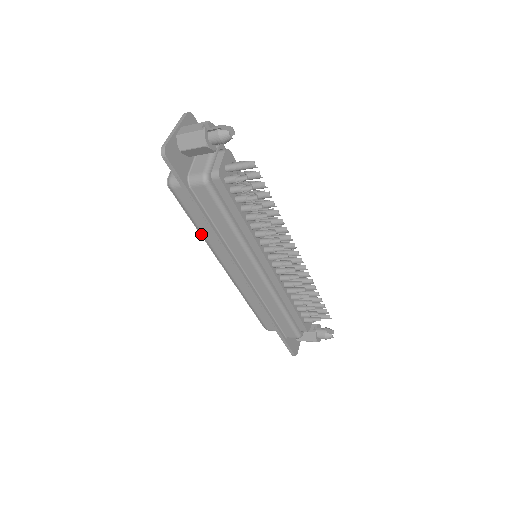
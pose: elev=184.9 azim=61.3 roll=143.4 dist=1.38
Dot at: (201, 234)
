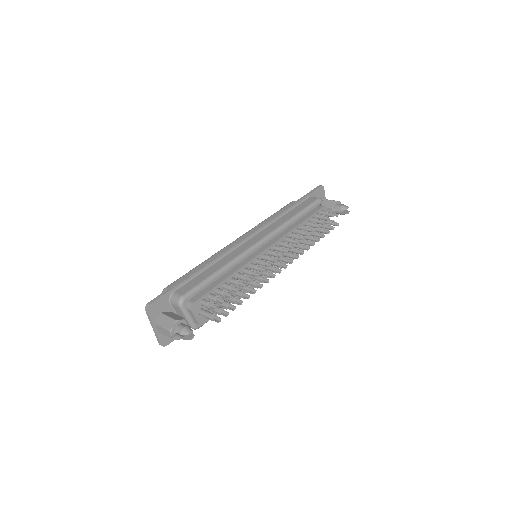
Dot at: occluded
